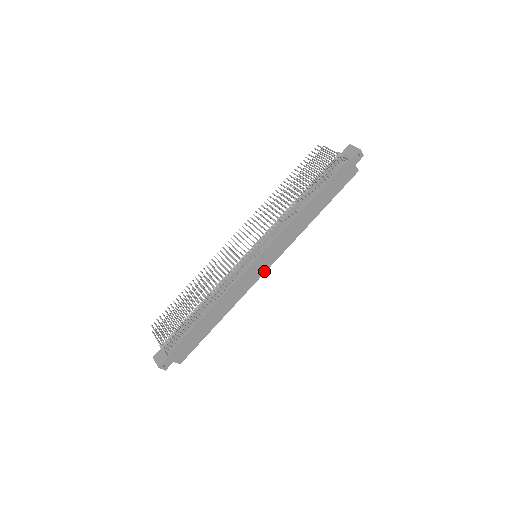
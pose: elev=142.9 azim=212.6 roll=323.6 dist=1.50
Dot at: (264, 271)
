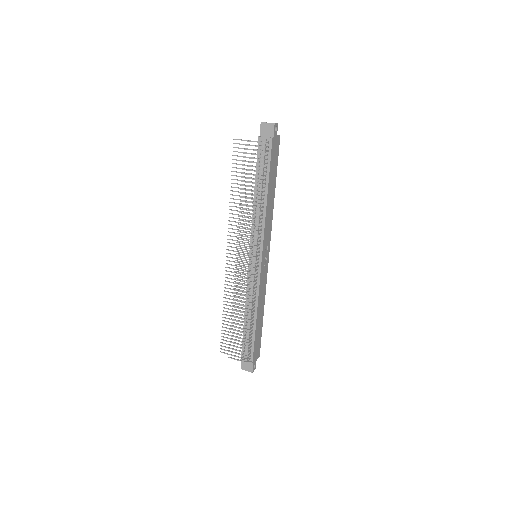
Dot at: (268, 259)
